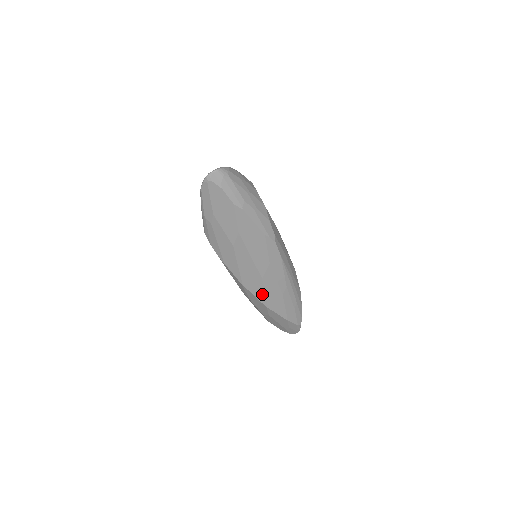
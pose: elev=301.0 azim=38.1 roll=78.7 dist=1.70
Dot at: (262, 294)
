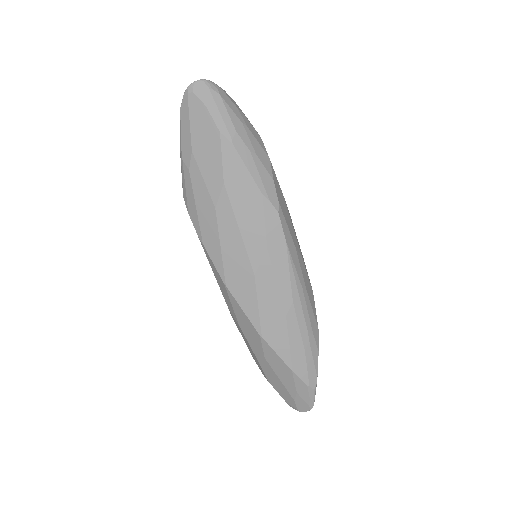
Dot at: (254, 307)
